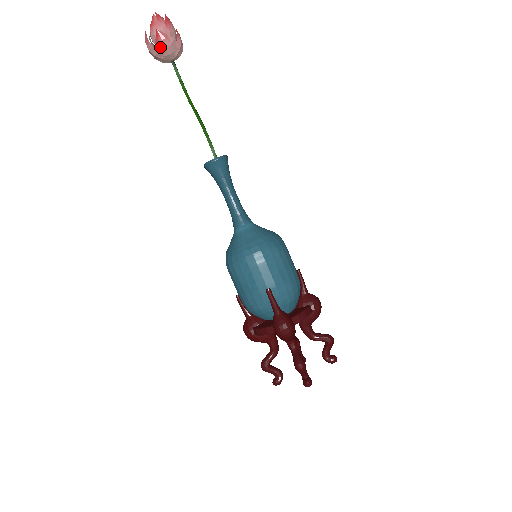
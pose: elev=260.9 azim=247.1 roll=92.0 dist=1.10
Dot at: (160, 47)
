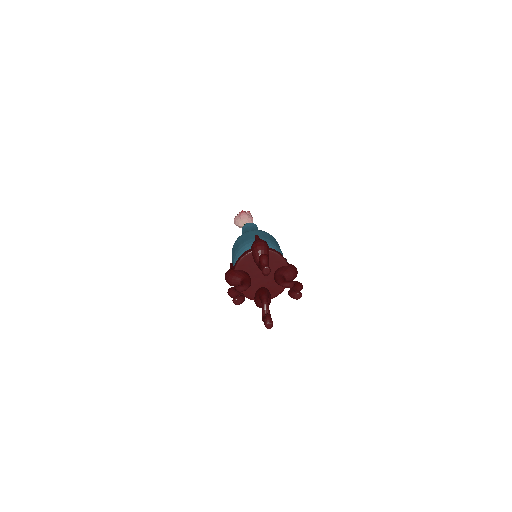
Dot at: (241, 215)
